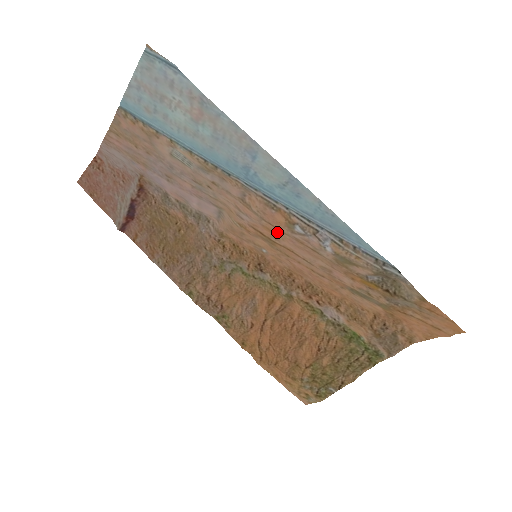
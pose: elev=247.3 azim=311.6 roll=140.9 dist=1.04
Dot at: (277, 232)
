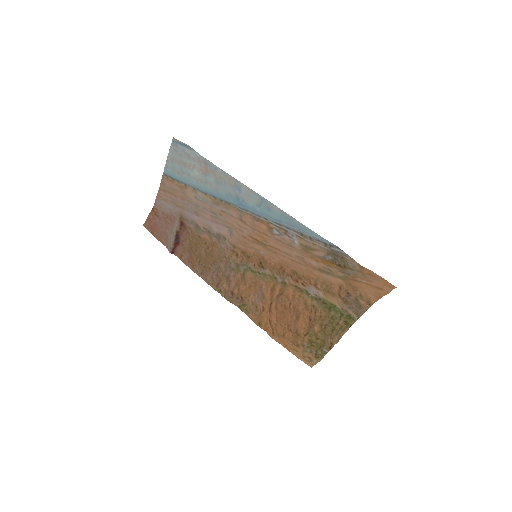
Dot at: (265, 237)
